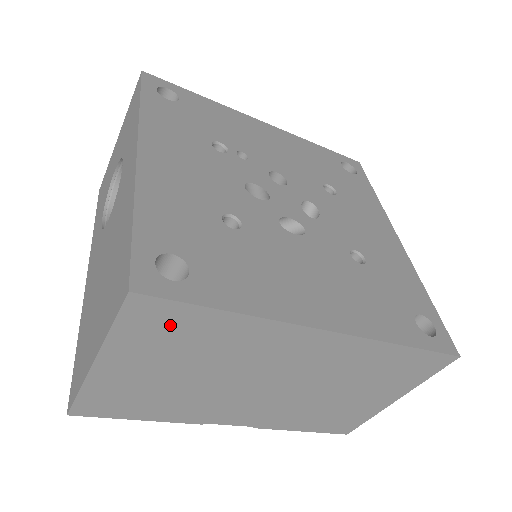
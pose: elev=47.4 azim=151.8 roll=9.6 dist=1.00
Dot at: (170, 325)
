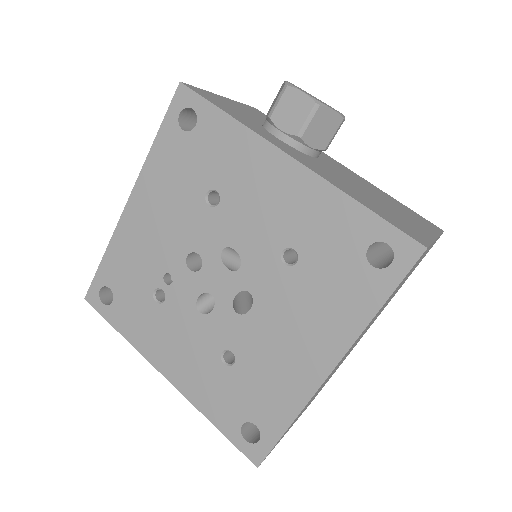
Dot at: (283, 435)
